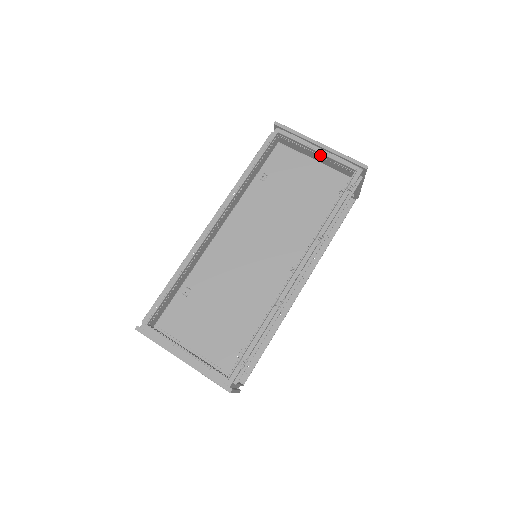
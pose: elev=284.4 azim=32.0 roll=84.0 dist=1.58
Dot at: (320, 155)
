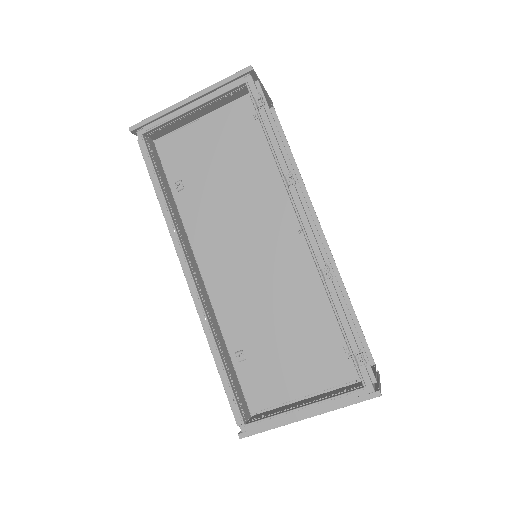
Dot at: (200, 108)
